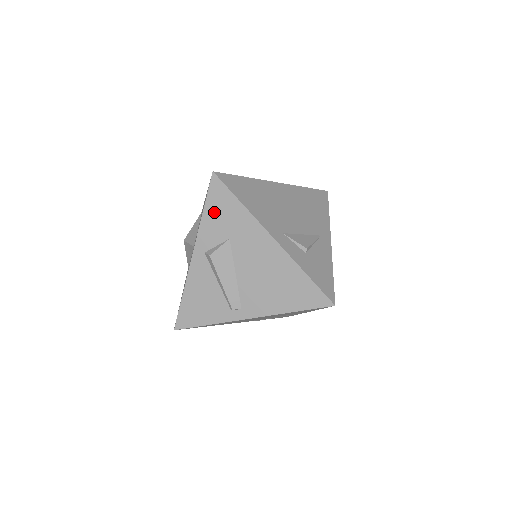
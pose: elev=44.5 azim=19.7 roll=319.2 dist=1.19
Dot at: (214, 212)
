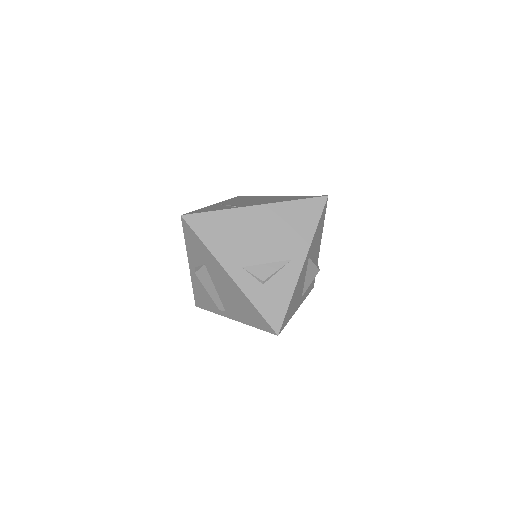
Dot at: (191, 243)
